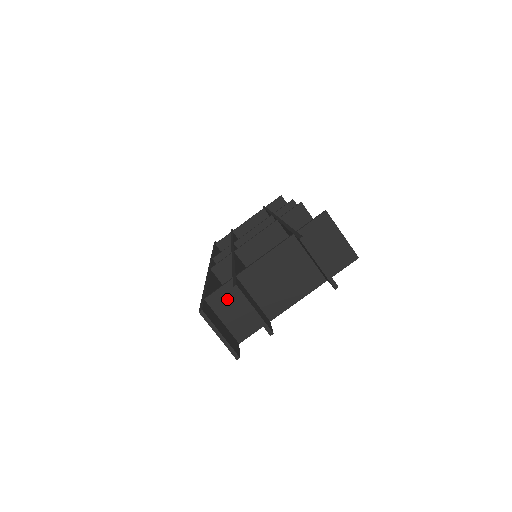
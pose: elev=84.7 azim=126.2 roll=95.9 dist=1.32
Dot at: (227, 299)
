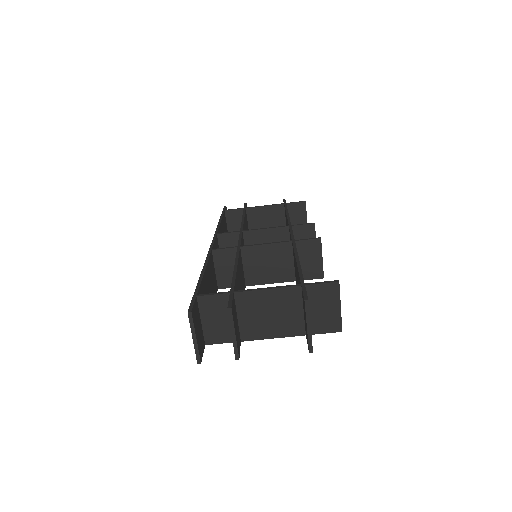
Dot at: (216, 306)
